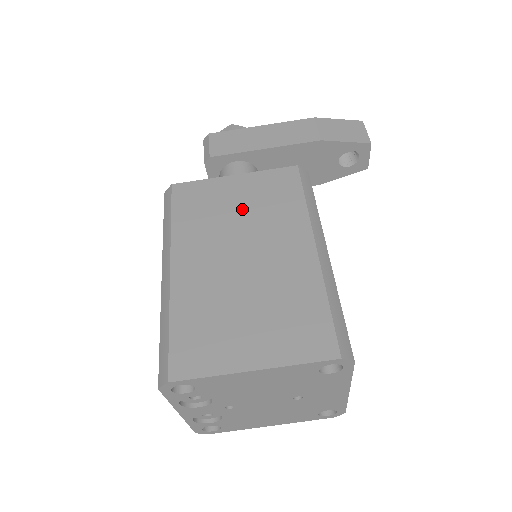
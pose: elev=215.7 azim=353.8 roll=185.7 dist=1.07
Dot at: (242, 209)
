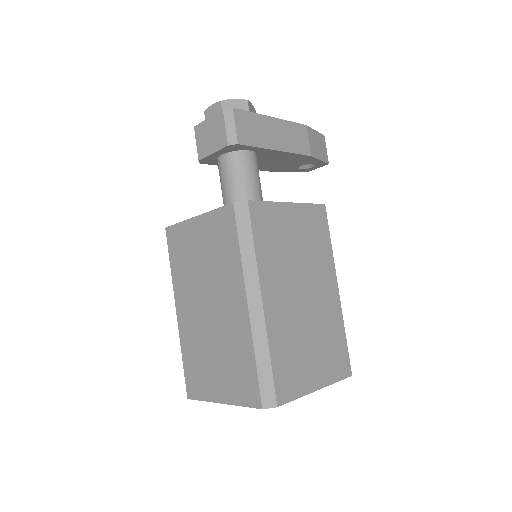
Dot at: (299, 244)
